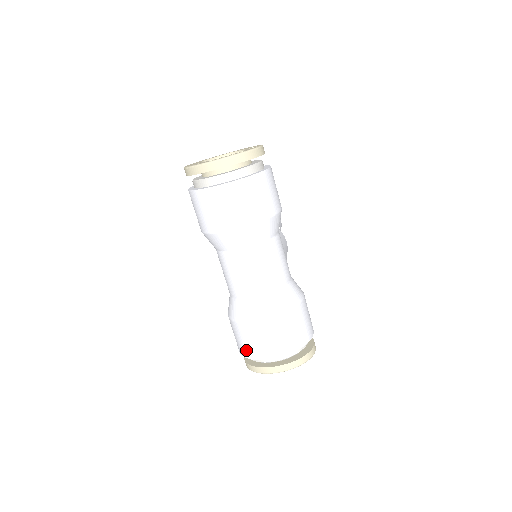
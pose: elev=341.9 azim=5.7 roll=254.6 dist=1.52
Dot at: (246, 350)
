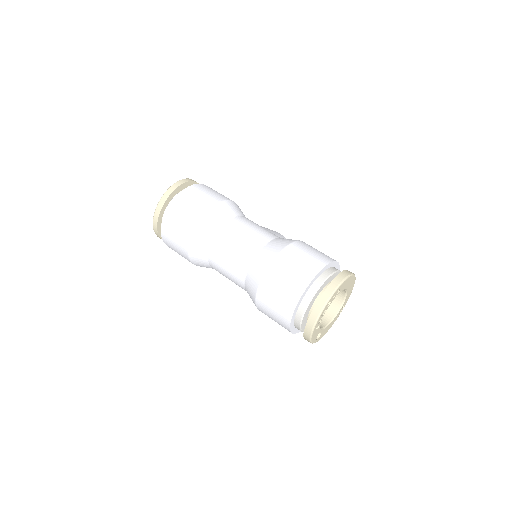
Dot at: (281, 316)
